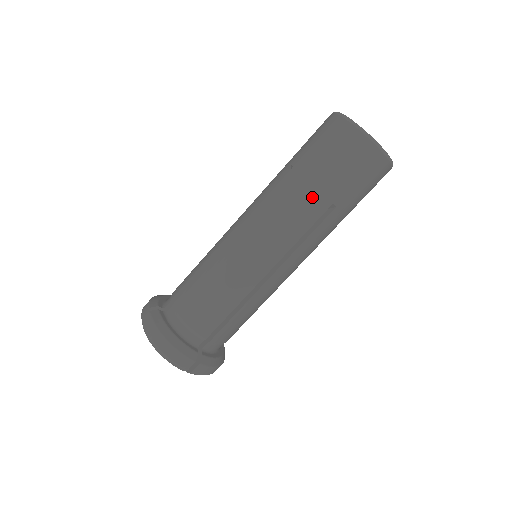
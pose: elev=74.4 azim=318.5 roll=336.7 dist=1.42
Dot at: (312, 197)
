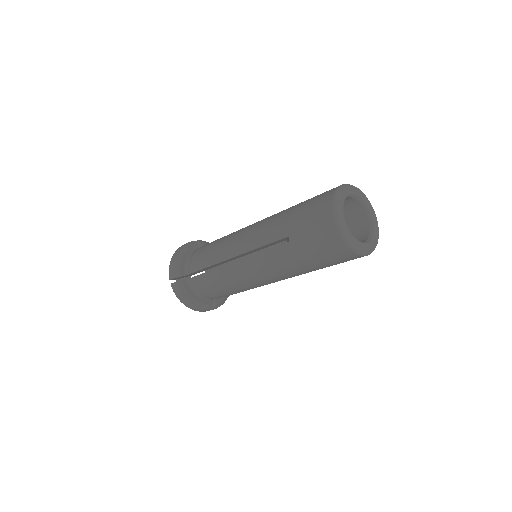
Dot at: (302, 268)
